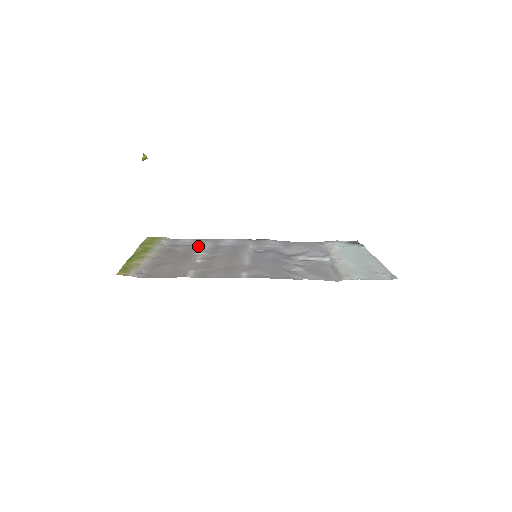
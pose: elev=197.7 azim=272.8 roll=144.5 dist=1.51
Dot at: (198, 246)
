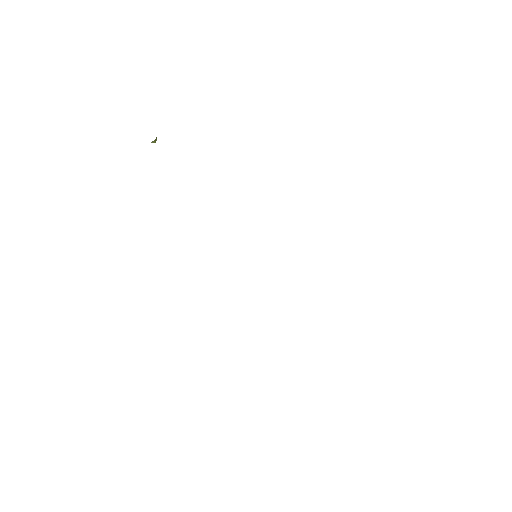
Dot at: occluded
